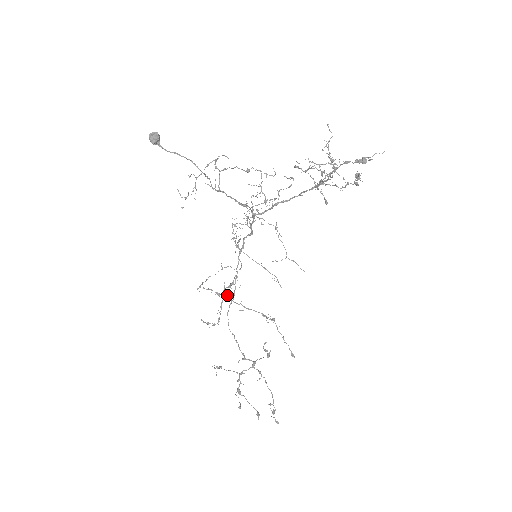
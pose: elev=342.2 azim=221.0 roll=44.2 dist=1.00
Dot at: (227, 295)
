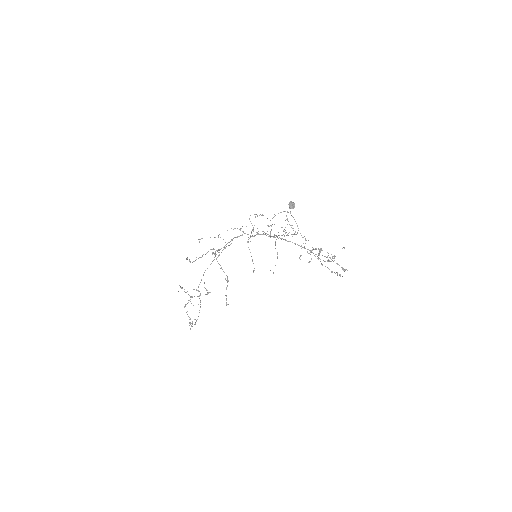
Dot at: occluded
